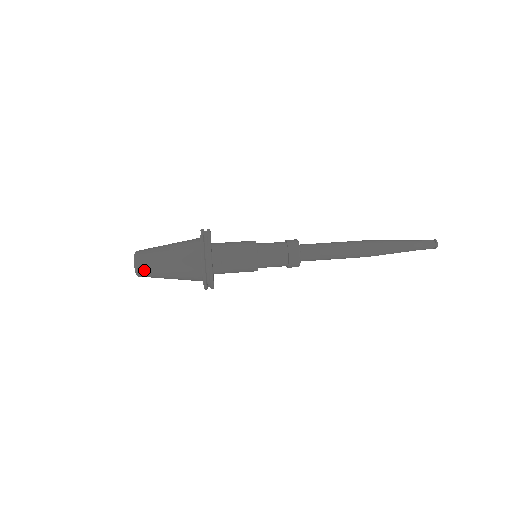
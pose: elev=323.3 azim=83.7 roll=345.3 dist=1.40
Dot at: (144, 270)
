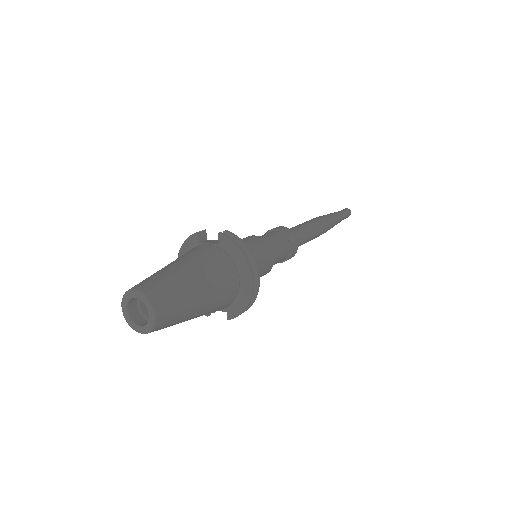
Dot at: (169, 312)
